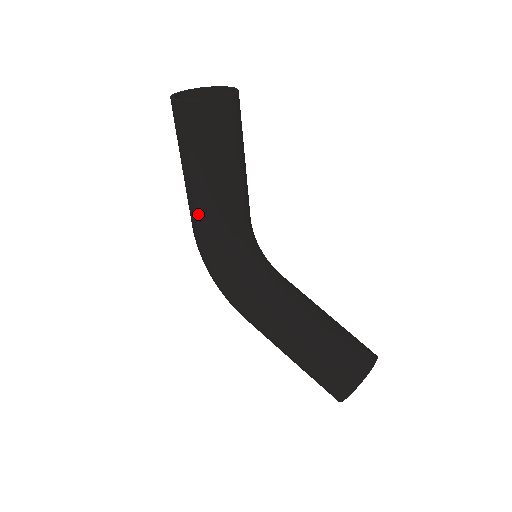
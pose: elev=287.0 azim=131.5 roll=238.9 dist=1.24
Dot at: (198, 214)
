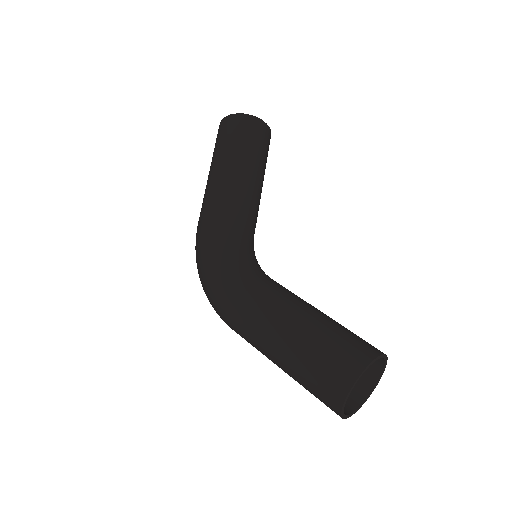
Dot at: (214, 199)
